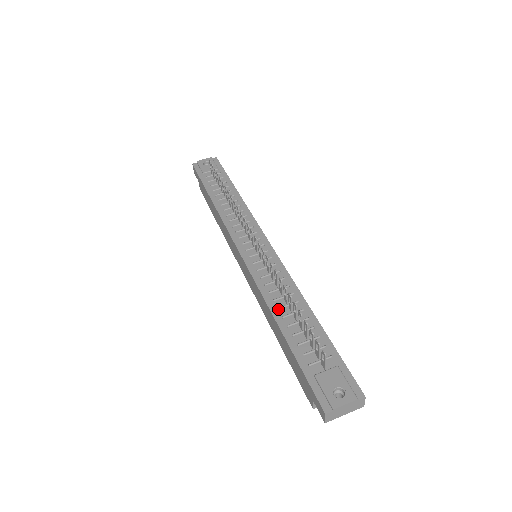
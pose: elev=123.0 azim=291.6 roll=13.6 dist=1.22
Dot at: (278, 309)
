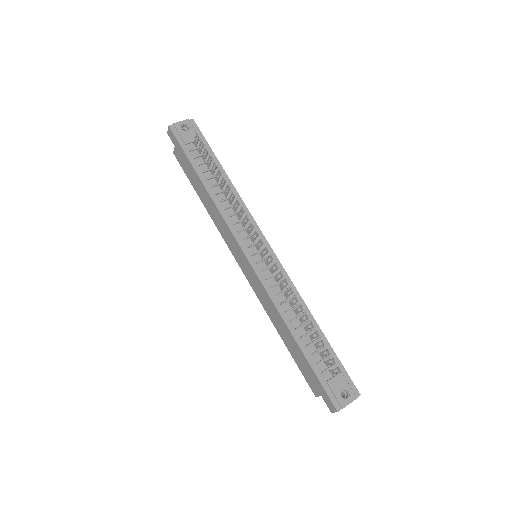
Dot at: (291, 321)
